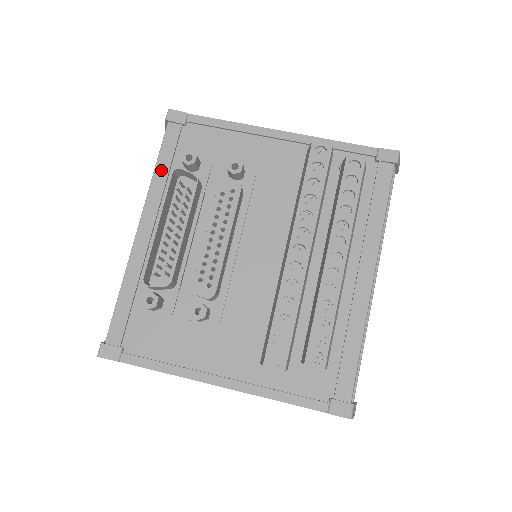
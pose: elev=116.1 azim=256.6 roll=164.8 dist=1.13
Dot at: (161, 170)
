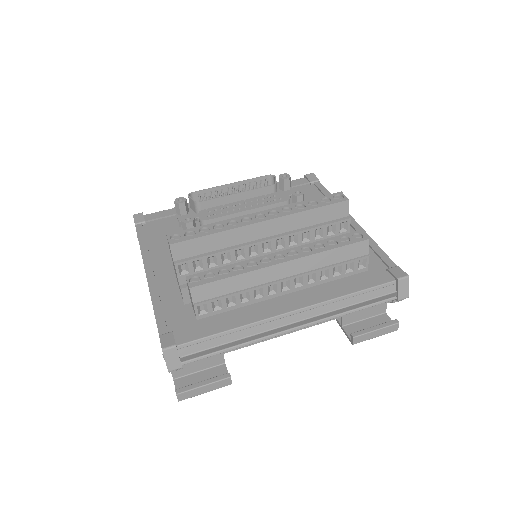
Dot at: occluded
